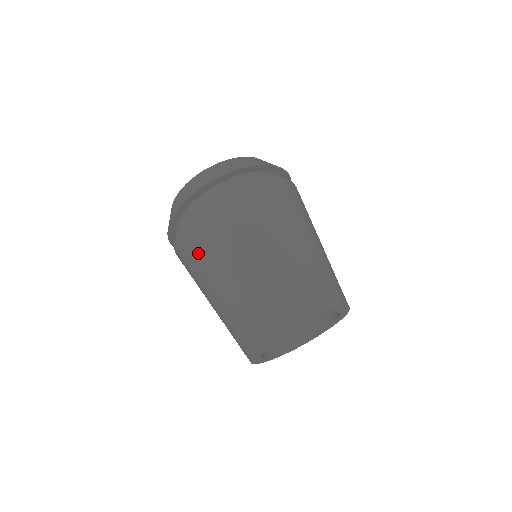
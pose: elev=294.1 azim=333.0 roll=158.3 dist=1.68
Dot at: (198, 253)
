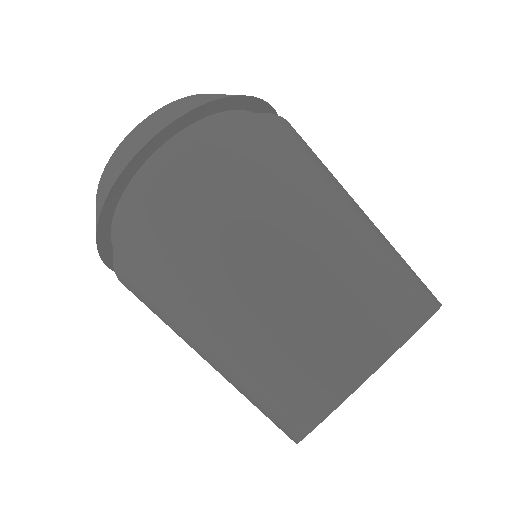
Dot at: (167, 255)
